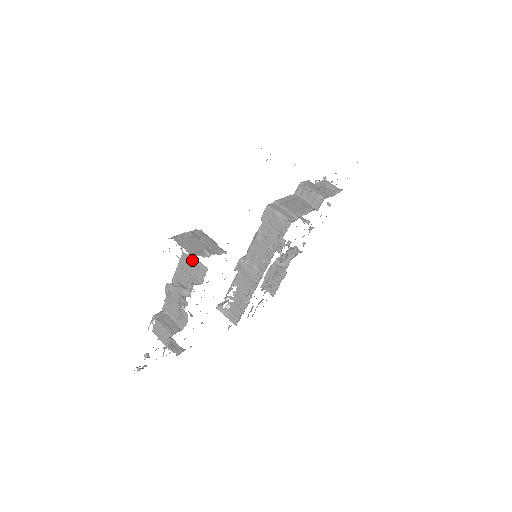
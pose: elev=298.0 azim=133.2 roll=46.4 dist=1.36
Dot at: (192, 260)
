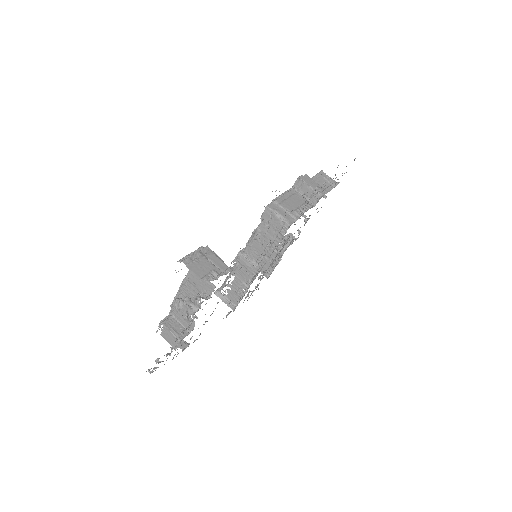
Dot at: occluded
